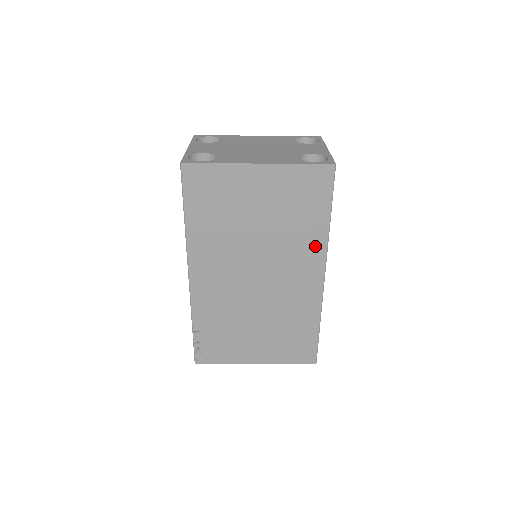
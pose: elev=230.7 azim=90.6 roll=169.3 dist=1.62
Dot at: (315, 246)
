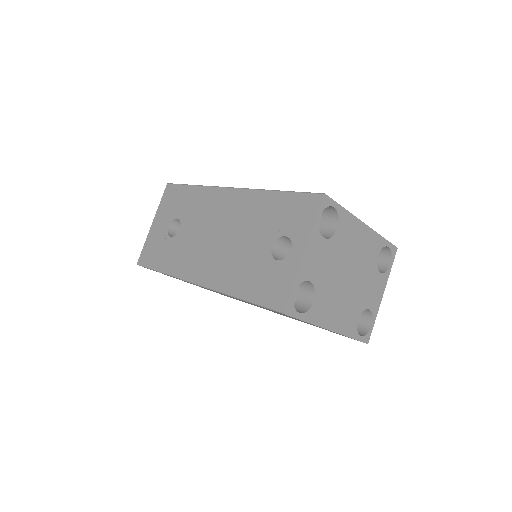
Dot at: occluded
